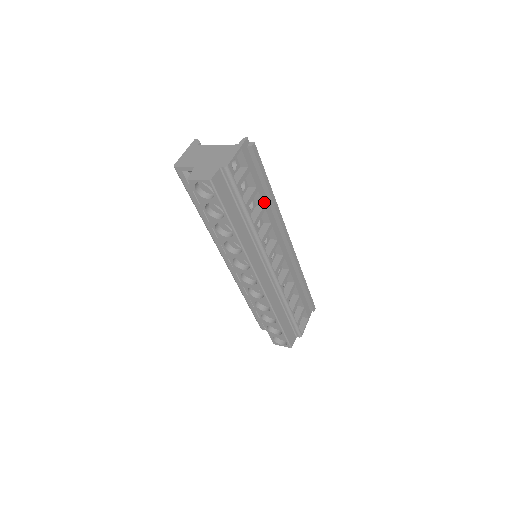
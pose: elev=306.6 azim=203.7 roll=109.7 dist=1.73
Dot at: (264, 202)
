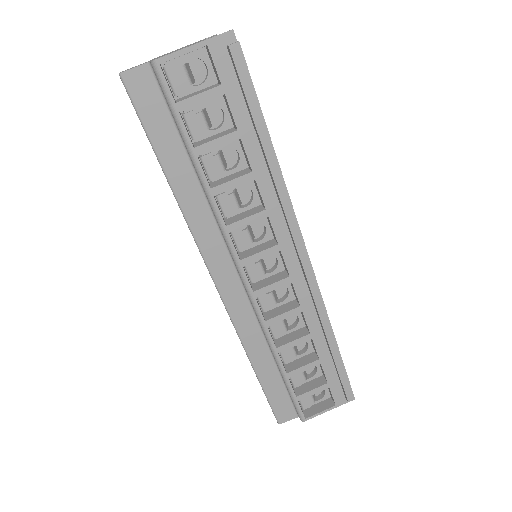
Dot at: (255, 165)
